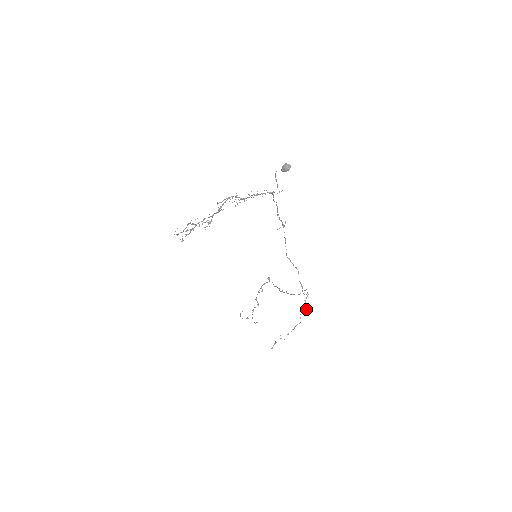
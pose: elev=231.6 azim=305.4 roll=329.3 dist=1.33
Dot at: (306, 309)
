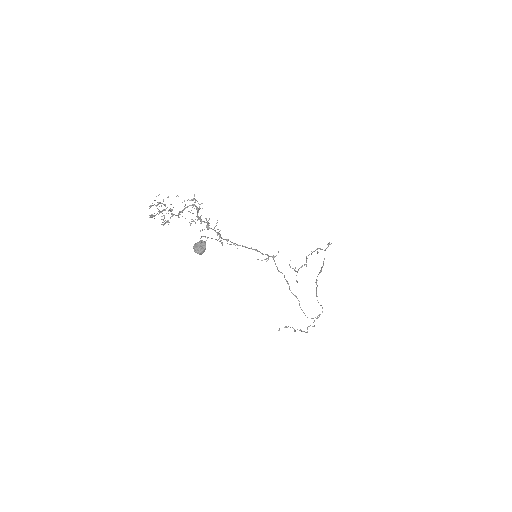
Dot at: occluded
